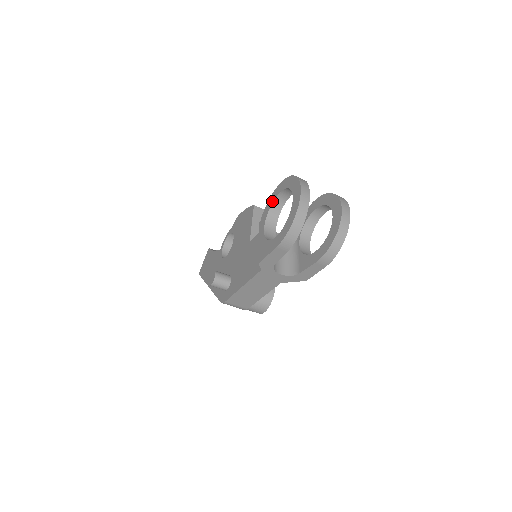
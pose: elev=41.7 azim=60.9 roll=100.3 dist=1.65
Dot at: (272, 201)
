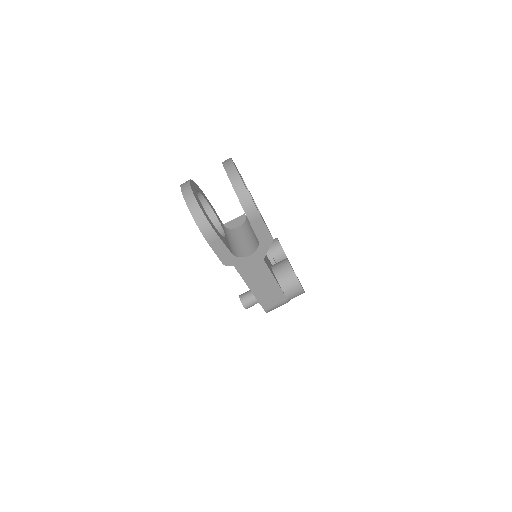
Dot at: occluded
